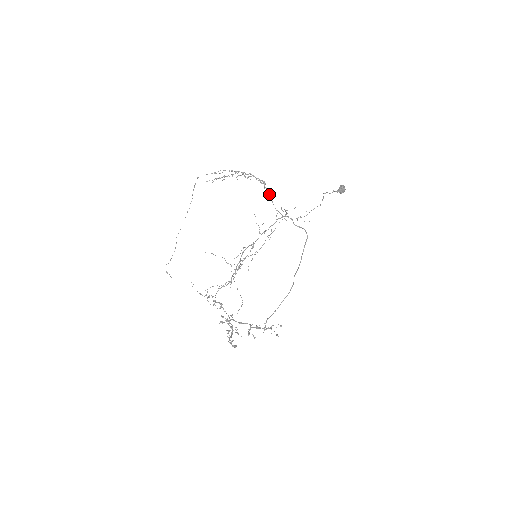
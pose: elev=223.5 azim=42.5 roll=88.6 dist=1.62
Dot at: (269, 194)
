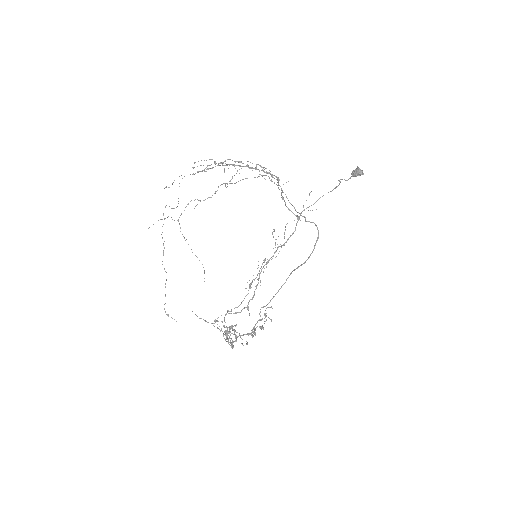
Dot at: (282, 192)
